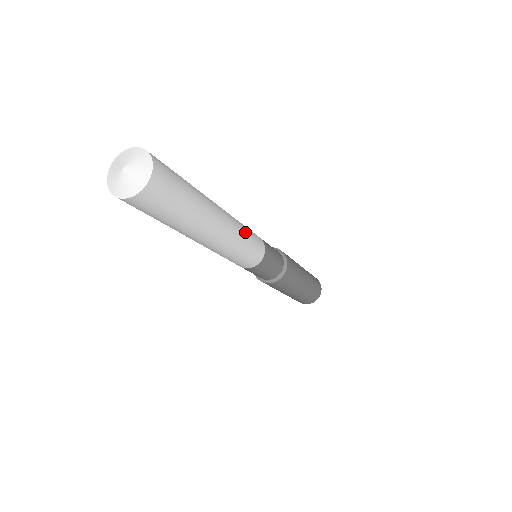
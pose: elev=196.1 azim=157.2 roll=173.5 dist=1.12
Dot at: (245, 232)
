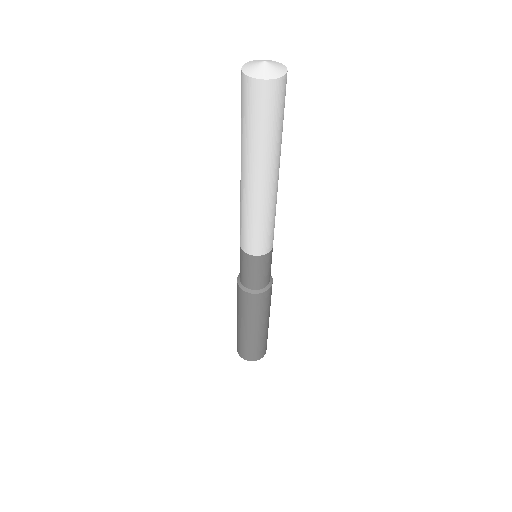
Dot at: (272, 217)
